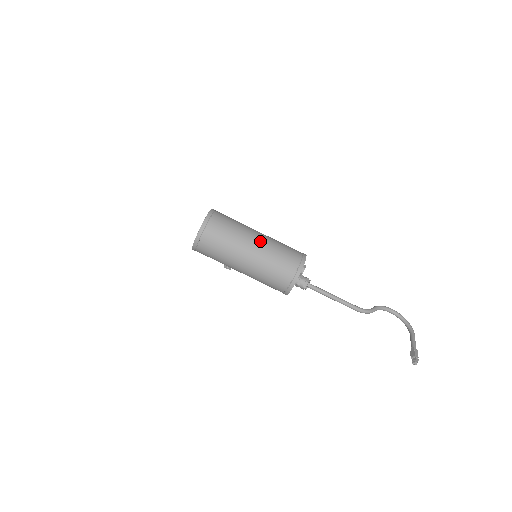
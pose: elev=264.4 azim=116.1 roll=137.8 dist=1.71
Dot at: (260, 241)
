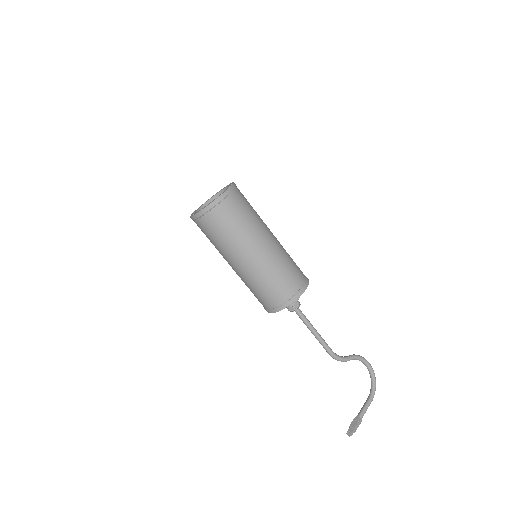
Dot at: (263, 253)
